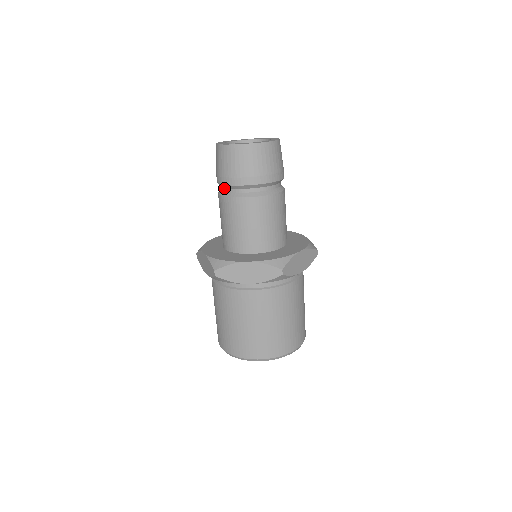
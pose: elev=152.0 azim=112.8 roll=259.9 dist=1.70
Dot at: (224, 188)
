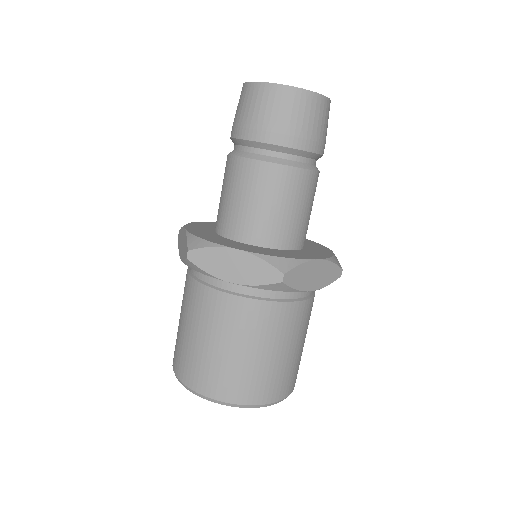
Dot at: (237, 145)
